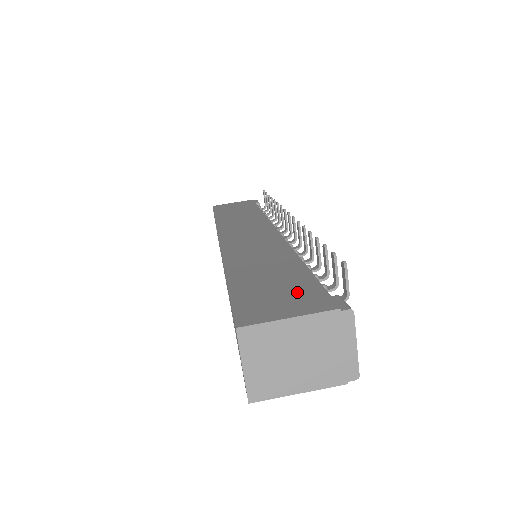
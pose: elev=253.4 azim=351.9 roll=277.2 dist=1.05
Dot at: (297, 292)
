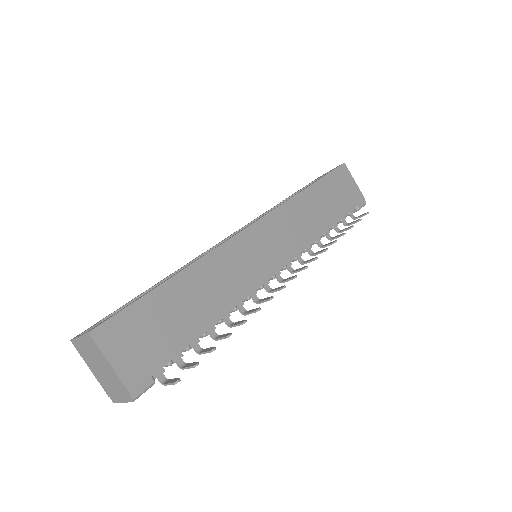
Dot at: (152, 350)
